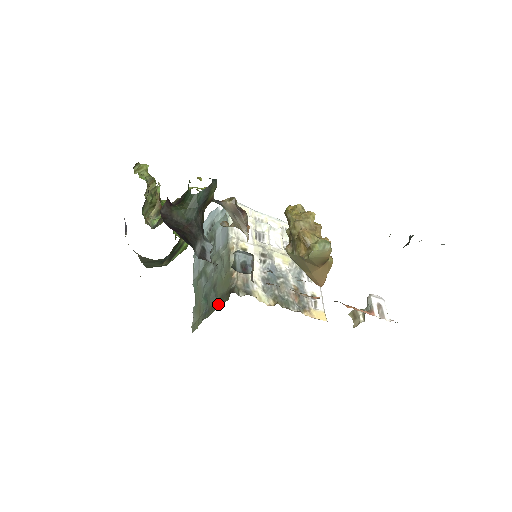
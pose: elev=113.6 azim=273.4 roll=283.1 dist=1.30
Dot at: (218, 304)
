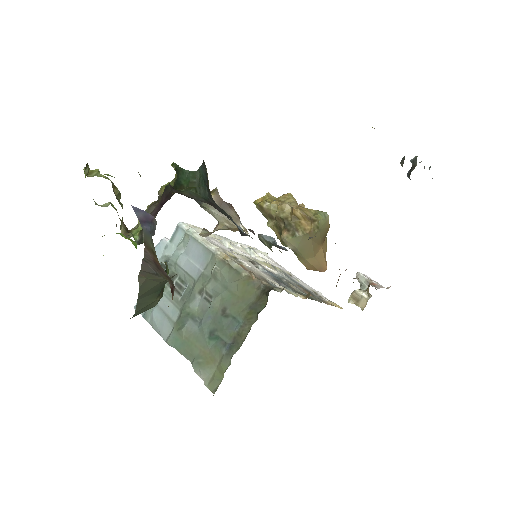
Dot at: (250, 321)
